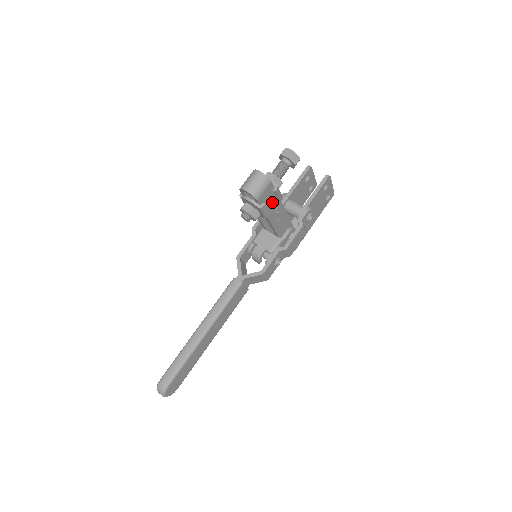
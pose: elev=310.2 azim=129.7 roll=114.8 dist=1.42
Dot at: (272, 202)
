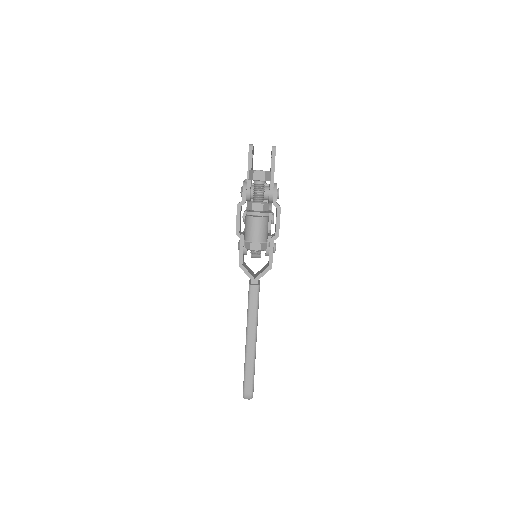
Dot at: occluded
